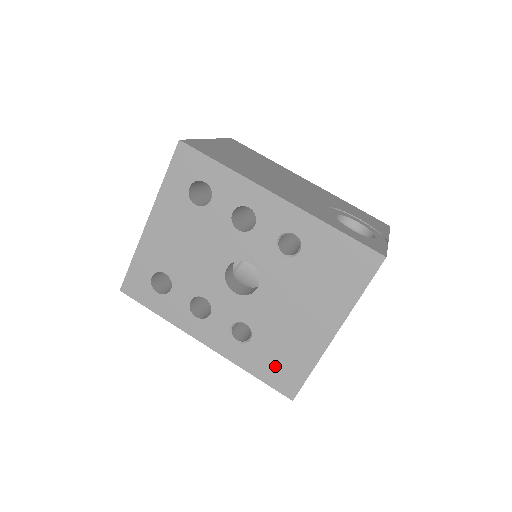
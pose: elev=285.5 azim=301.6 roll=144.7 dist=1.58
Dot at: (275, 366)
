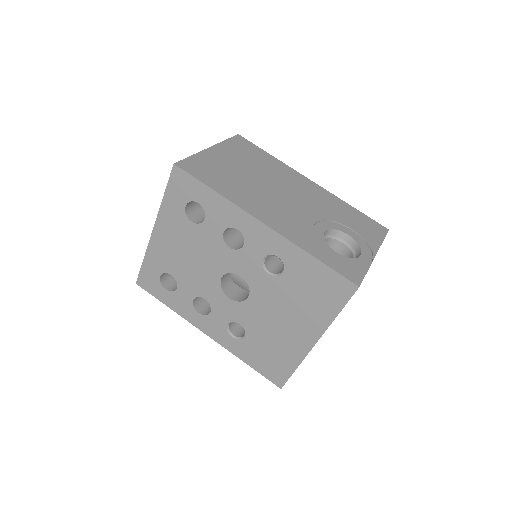
Dot at: (265, 360)
